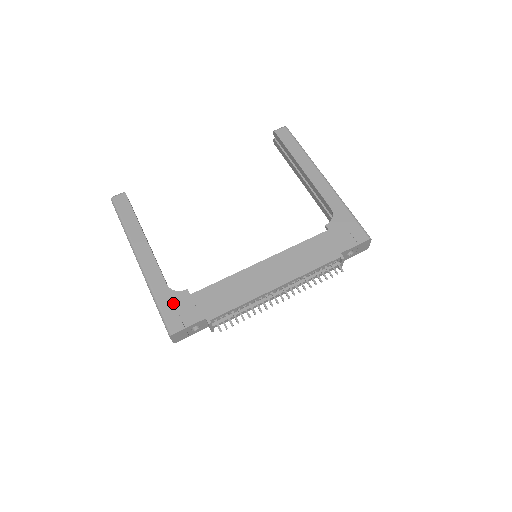
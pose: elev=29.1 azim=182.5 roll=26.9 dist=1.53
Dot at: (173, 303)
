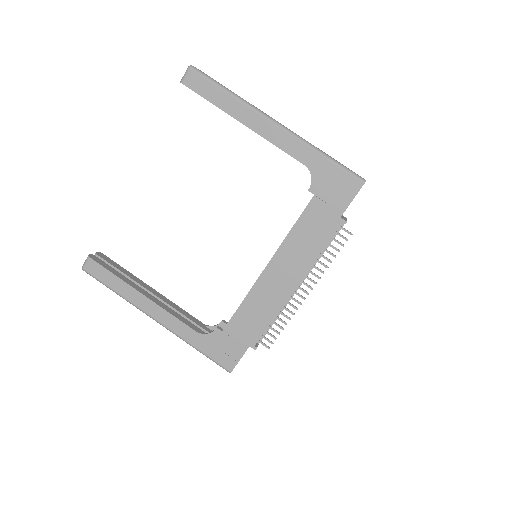
Dot at: (213, 346)
